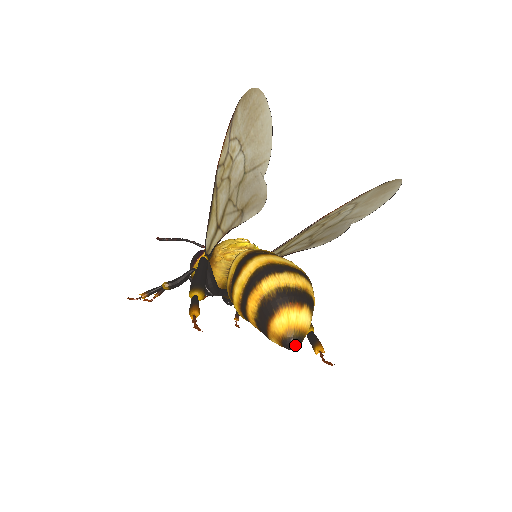
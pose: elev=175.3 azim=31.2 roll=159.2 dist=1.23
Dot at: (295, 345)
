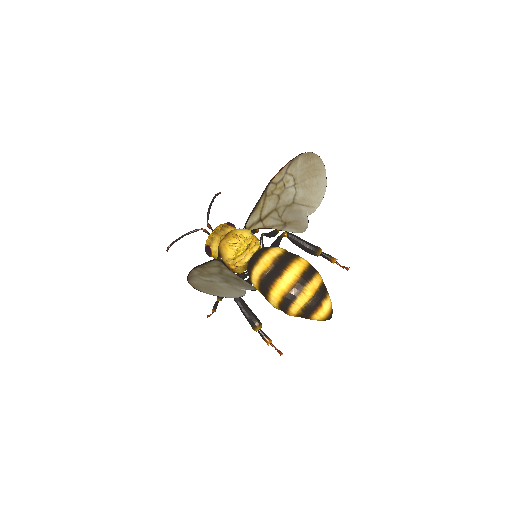
Dot at: occluded
